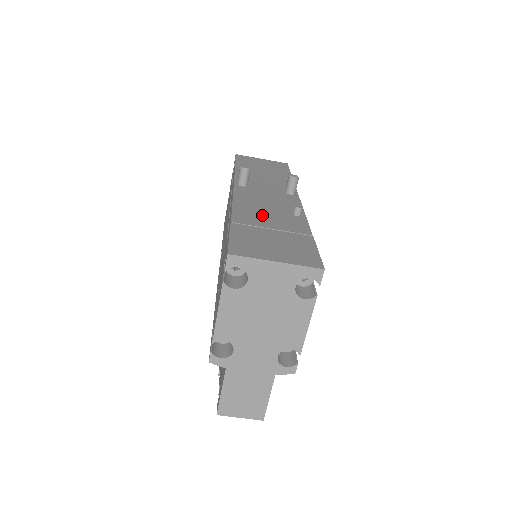
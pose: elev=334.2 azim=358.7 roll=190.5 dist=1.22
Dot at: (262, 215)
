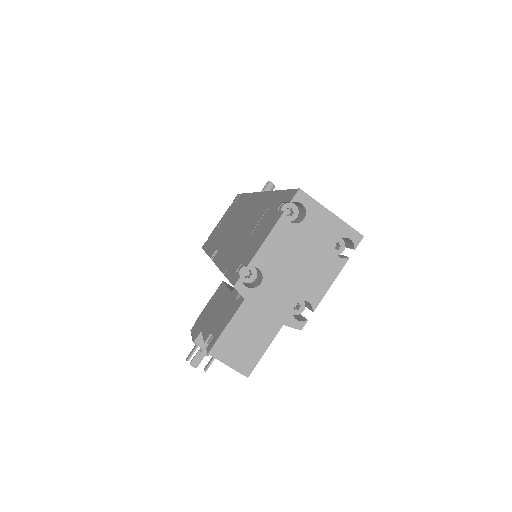
Dot at: occluded
